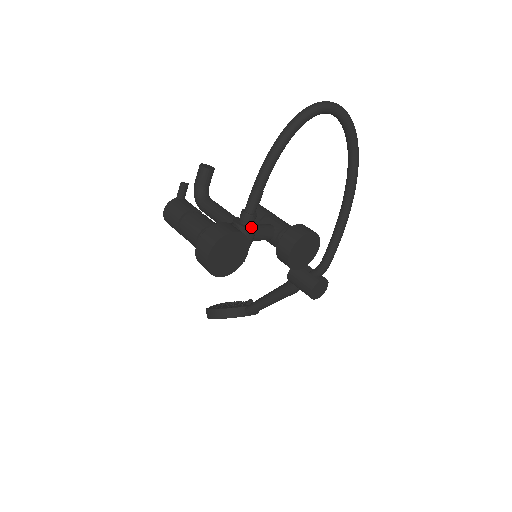
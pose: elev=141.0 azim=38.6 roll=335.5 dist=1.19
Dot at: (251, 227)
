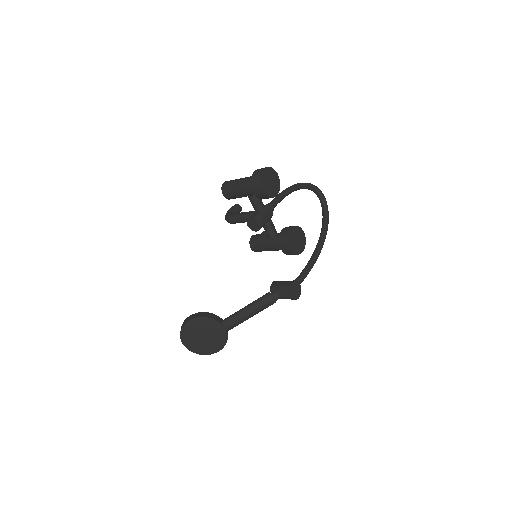
Dot at: (271, 210)
